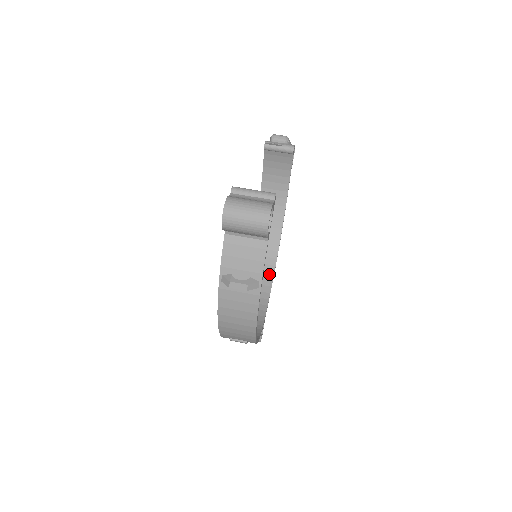
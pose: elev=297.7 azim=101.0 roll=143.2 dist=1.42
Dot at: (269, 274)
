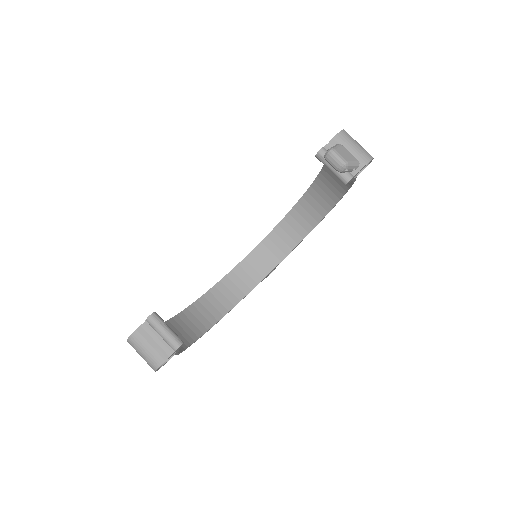
Dot at: (308, 226)
